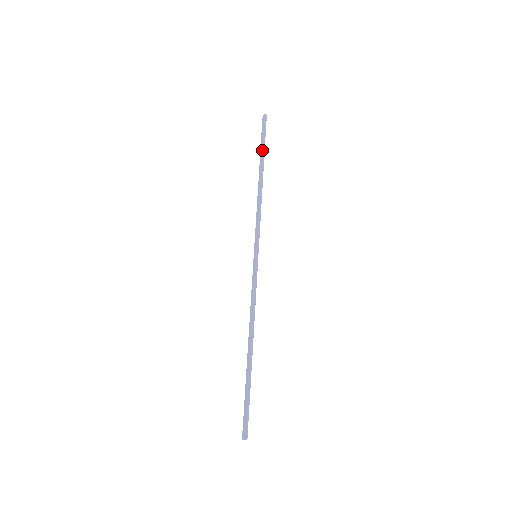
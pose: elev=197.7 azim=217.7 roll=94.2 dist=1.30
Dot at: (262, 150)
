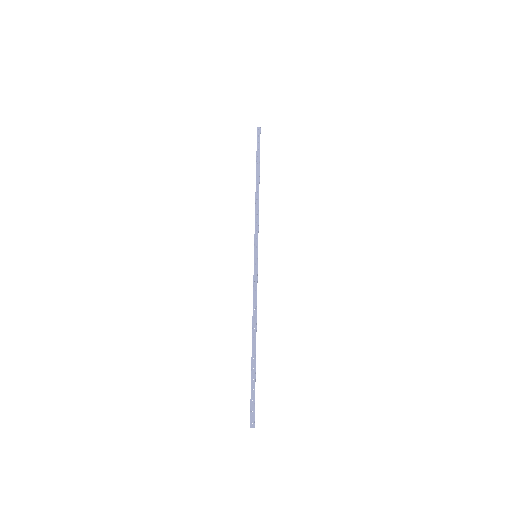
Dot at: (259, 159)
